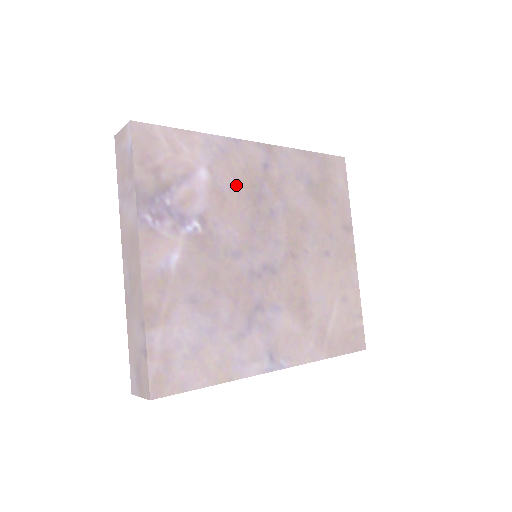
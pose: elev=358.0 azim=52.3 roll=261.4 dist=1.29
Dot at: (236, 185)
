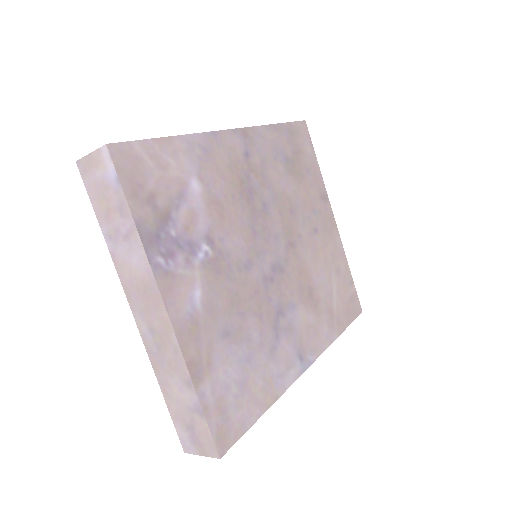
Dot at: (227, 187)
